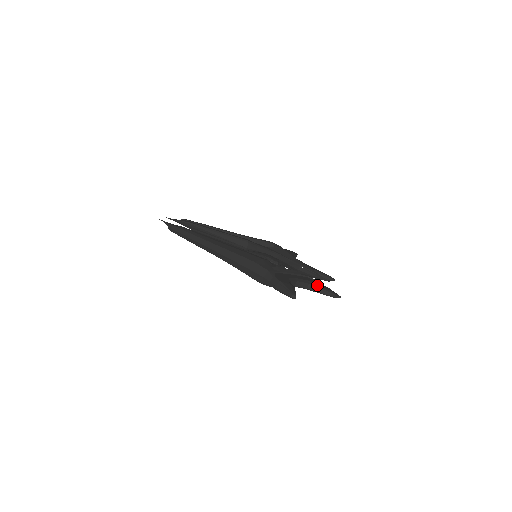
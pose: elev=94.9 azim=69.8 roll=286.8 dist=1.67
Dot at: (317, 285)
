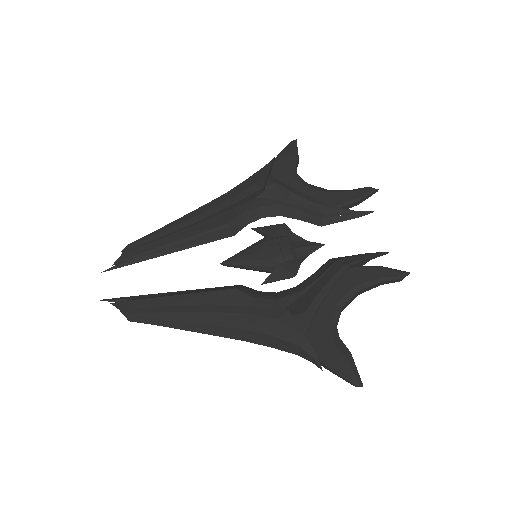
Dot at: (370, 283)
